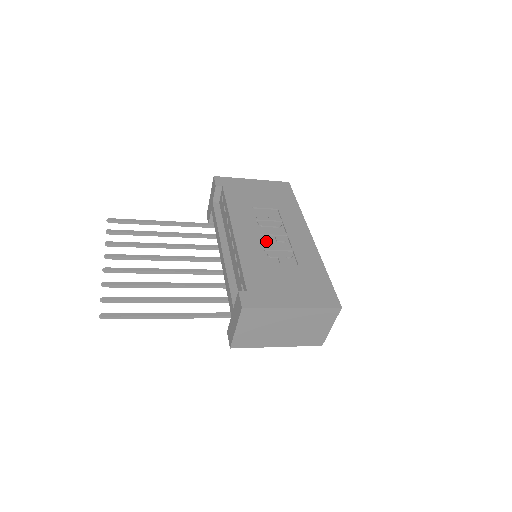
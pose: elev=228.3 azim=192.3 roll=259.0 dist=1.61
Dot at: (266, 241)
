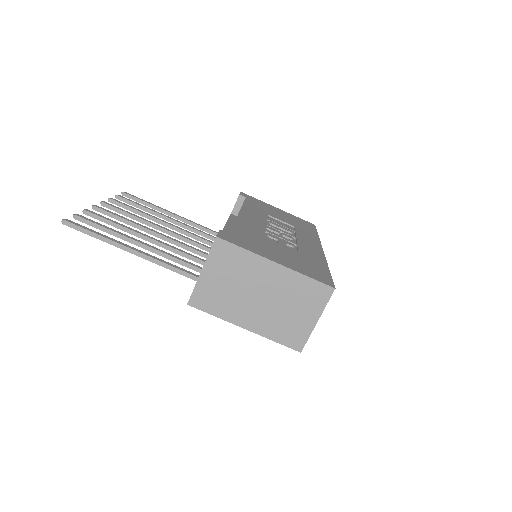
Dot at: (271, 230)
